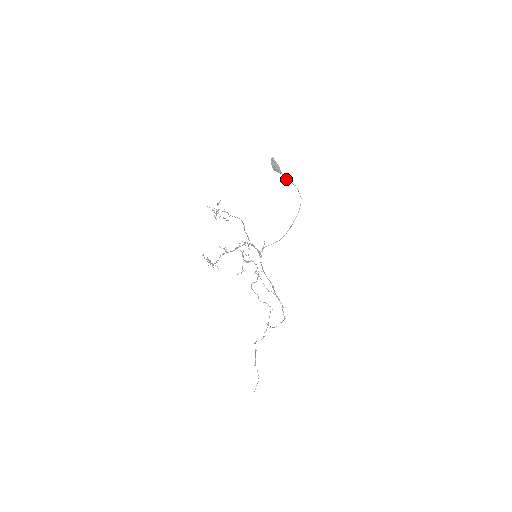
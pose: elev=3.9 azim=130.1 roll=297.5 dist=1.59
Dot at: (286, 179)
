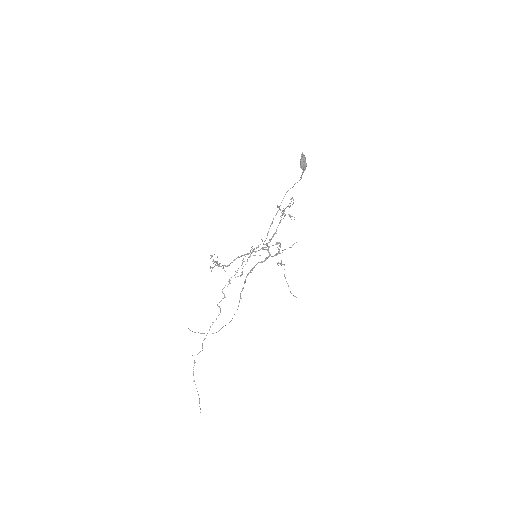
Dot at: (301, 177)
